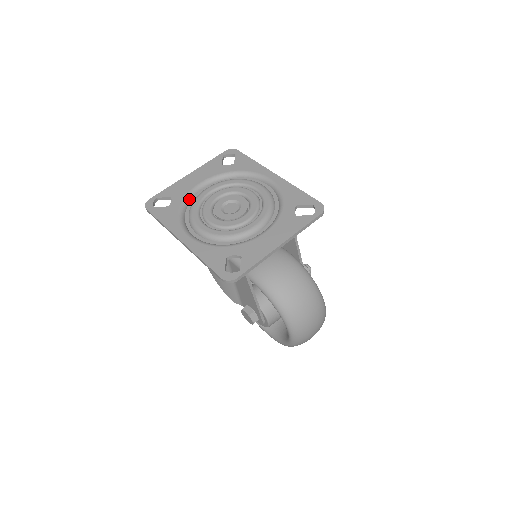
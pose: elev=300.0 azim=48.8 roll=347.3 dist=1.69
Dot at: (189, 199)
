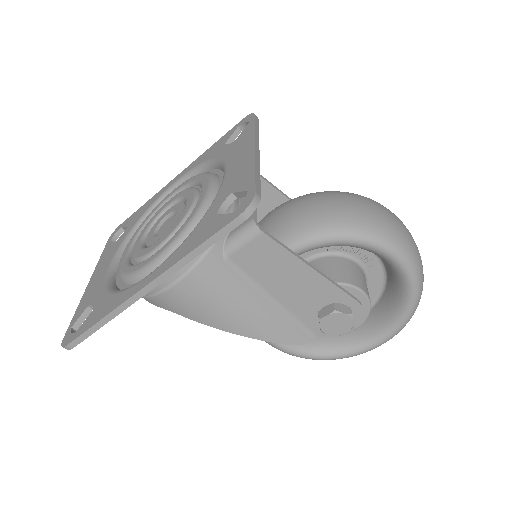
Dot at: (112, 283)
